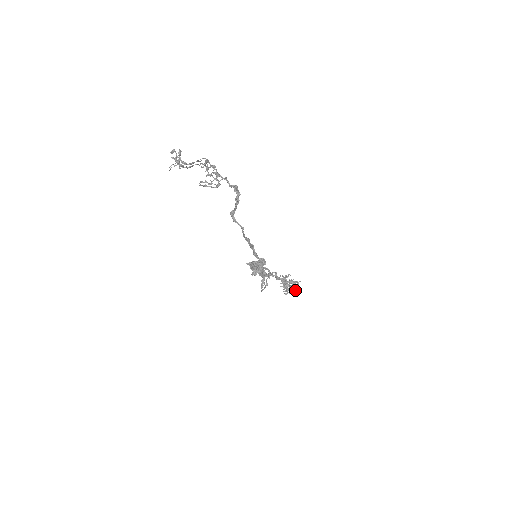
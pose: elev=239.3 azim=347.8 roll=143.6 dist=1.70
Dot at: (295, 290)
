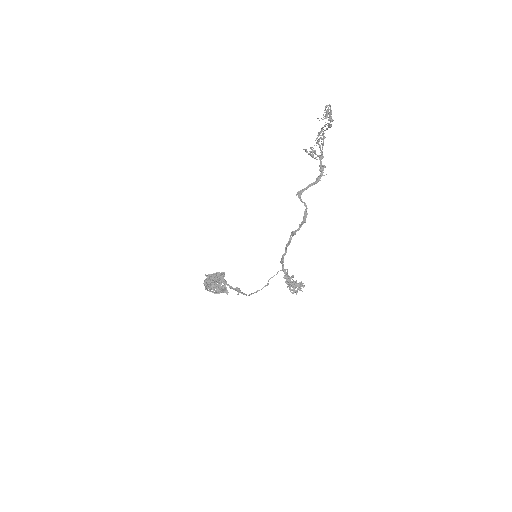
Dot at: (300, 290)
